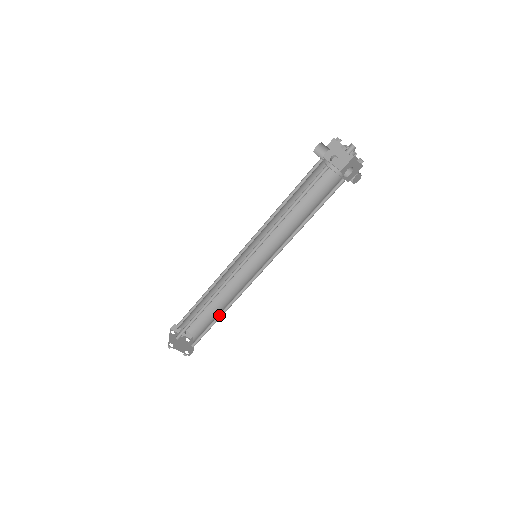
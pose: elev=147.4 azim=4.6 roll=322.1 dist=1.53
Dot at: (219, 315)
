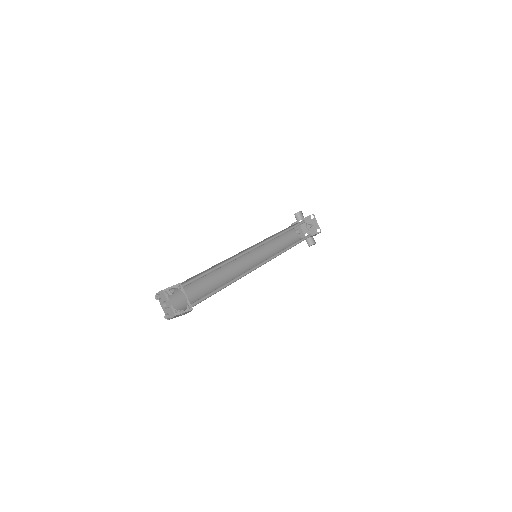
Dot at: (223, 286)
